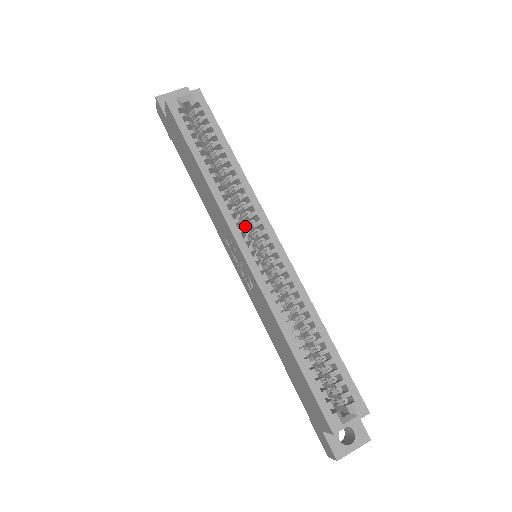
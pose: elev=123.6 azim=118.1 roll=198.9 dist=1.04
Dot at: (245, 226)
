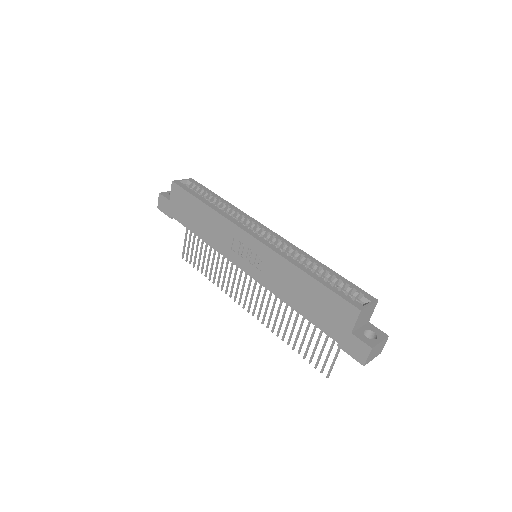
Dot at: occluded
